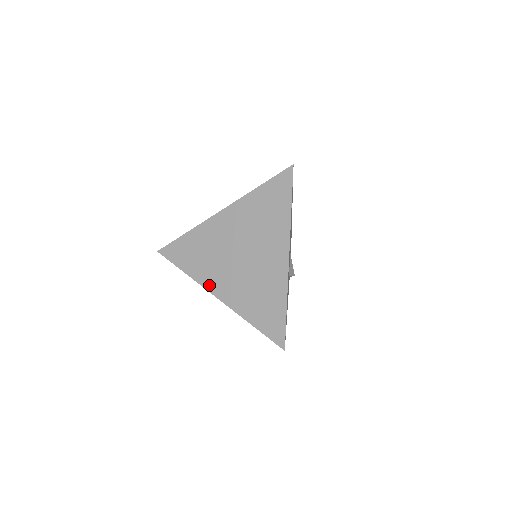
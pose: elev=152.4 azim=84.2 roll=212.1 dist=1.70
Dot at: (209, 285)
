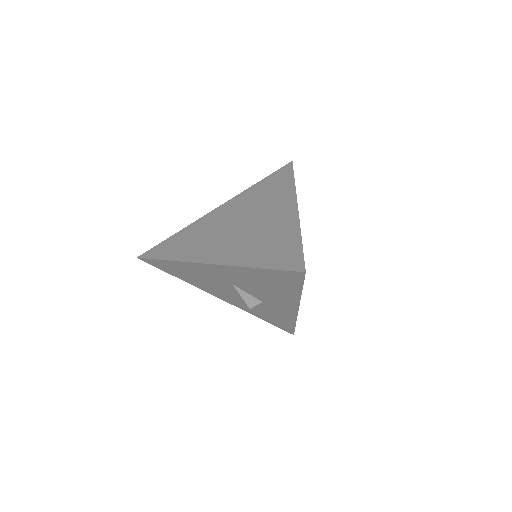
Dot at: (199, 258)
